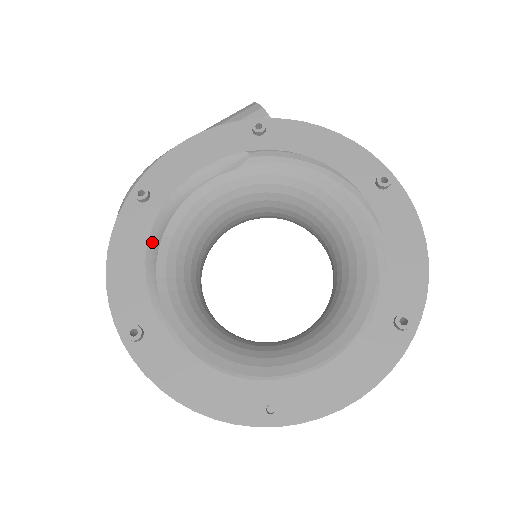
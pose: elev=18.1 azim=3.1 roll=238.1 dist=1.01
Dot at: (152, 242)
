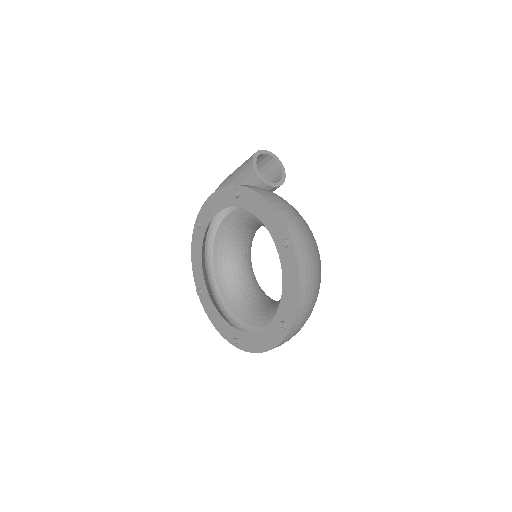
Dot at: occluded
